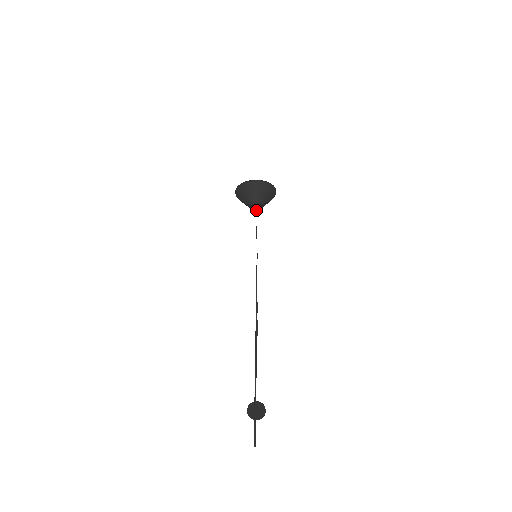
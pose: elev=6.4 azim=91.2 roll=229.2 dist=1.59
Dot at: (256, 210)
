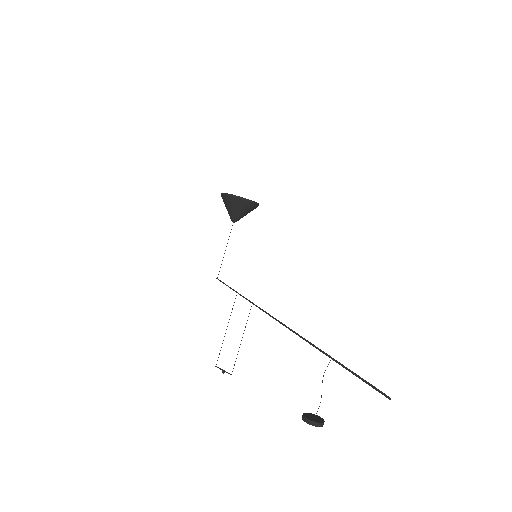
Dot at: (240, 218)
